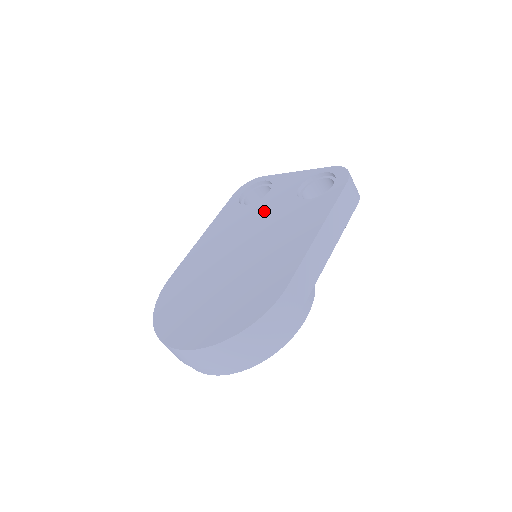
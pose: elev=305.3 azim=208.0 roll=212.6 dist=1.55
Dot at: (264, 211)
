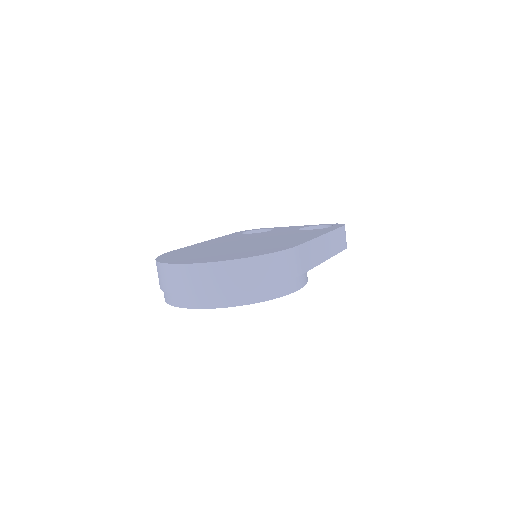
Dot at: (268, 233)
